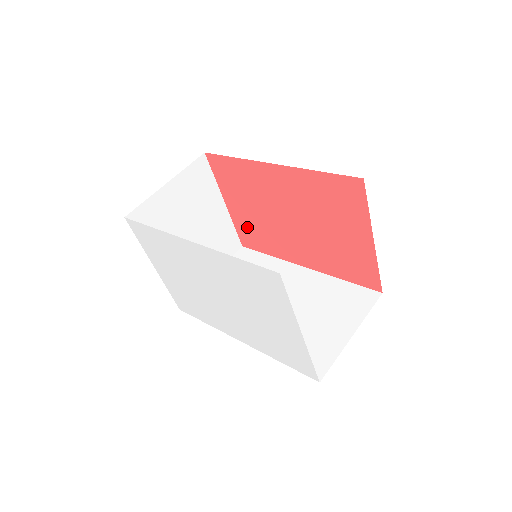
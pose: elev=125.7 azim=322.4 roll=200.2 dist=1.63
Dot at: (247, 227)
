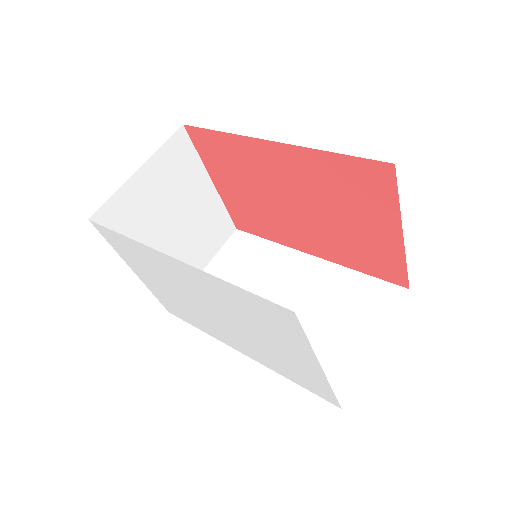
Dot at: (241, 210)
